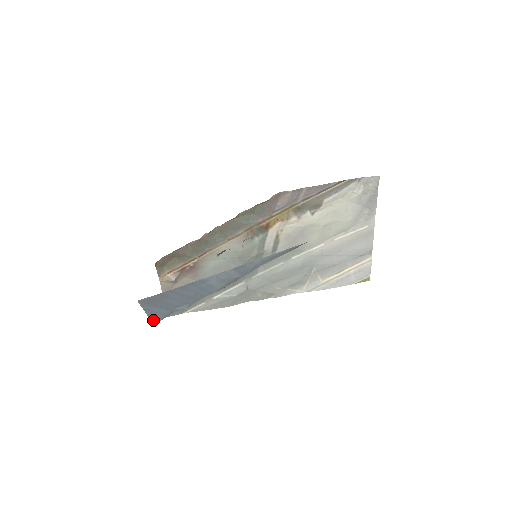
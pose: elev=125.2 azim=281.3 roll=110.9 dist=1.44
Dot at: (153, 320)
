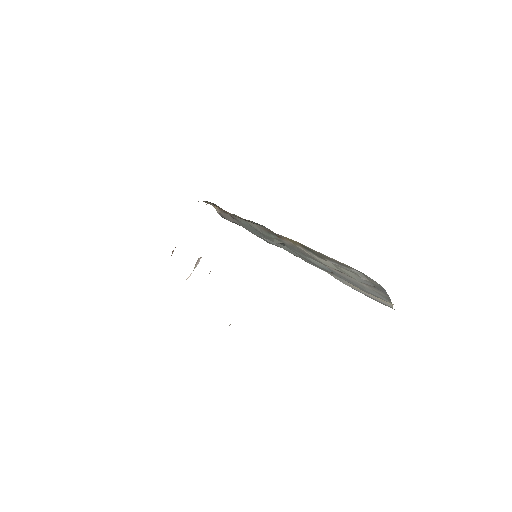
Dot at: occluded
